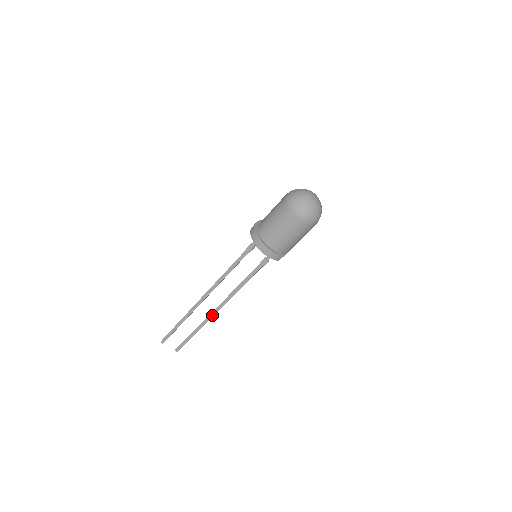
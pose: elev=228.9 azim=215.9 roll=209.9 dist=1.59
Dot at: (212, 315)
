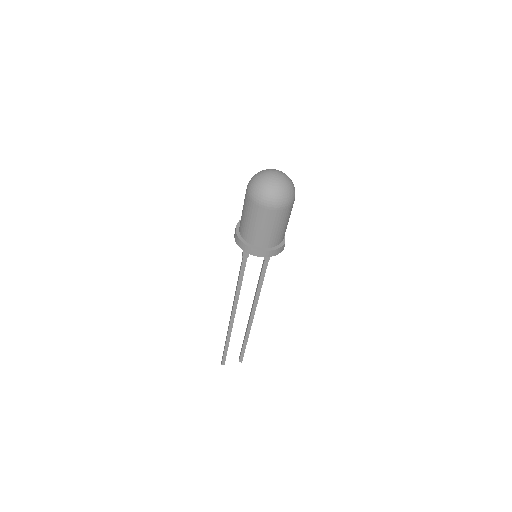
Dot at: (251, 321)
